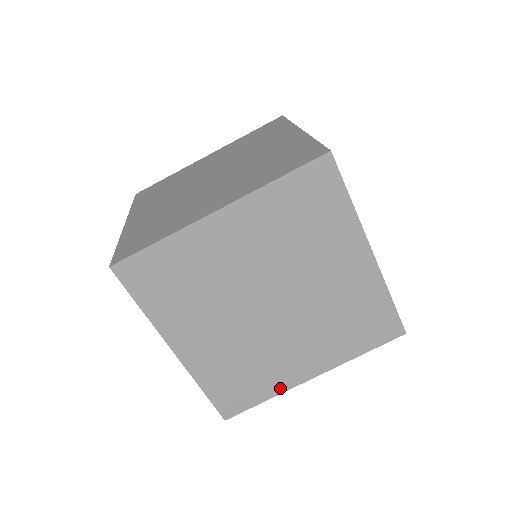
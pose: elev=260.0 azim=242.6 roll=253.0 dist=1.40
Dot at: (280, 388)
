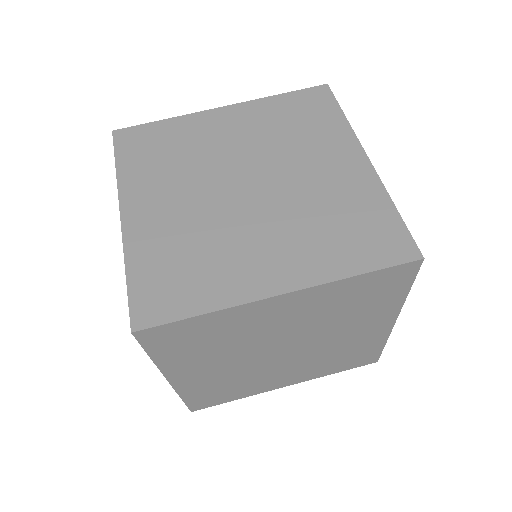
Dot at: (253, 393)
